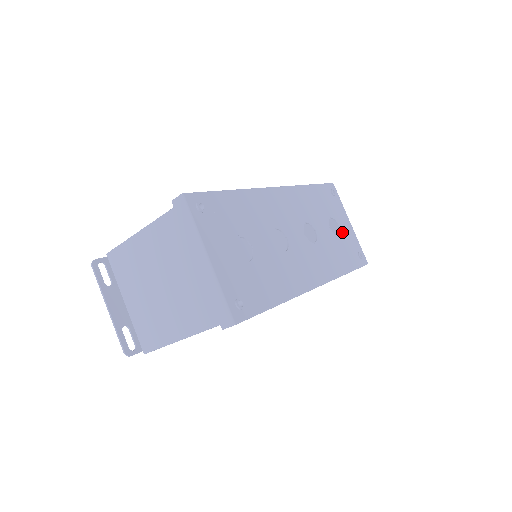
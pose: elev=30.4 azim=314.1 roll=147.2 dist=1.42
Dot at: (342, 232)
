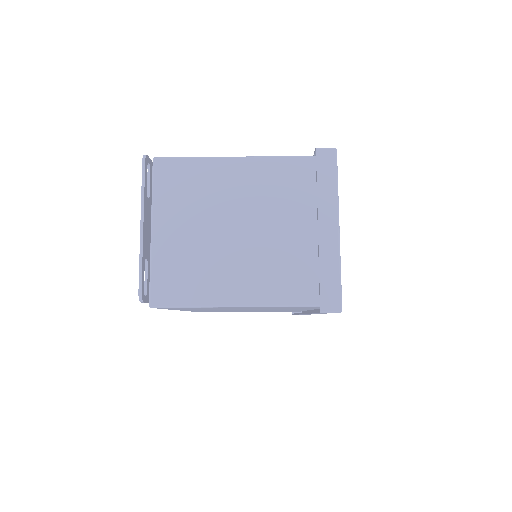
Dot at: occluded
